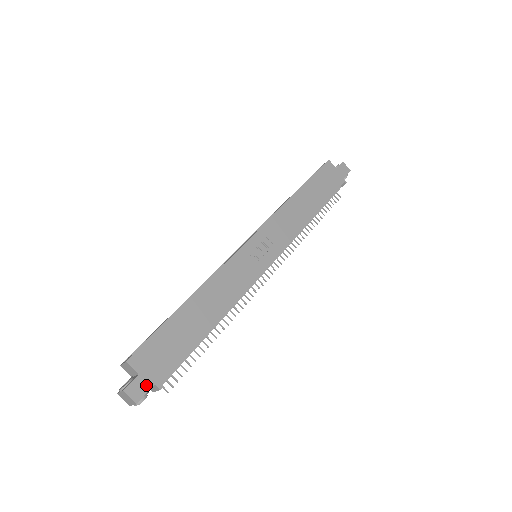
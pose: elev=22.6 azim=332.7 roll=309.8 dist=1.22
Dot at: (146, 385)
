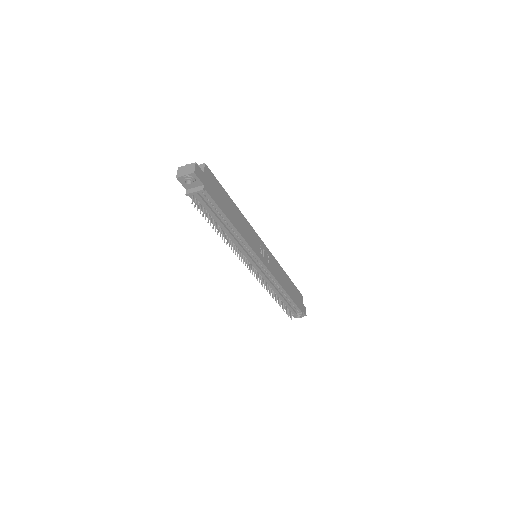
Dot at: (202, 179)
